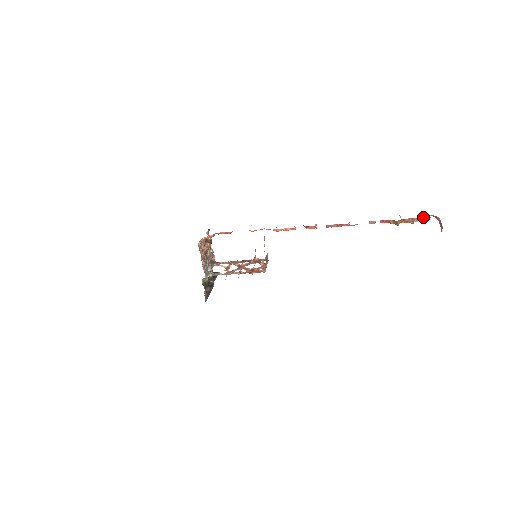
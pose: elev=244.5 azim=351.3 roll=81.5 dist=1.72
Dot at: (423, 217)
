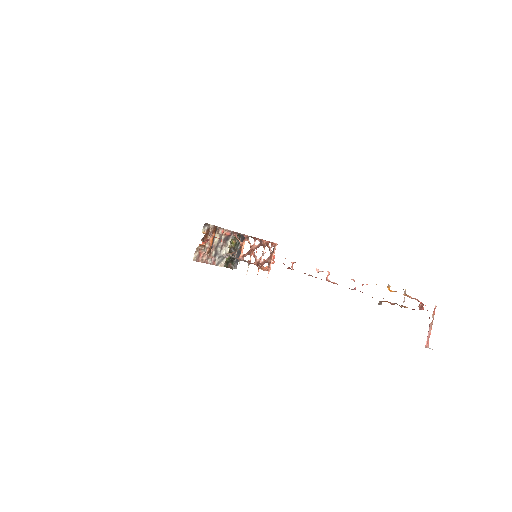
Dot at: occluded
